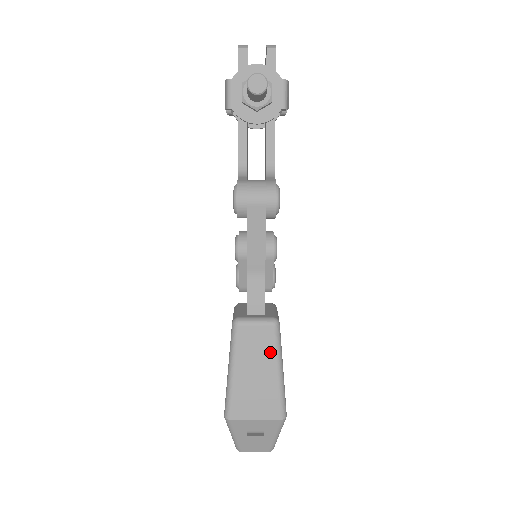
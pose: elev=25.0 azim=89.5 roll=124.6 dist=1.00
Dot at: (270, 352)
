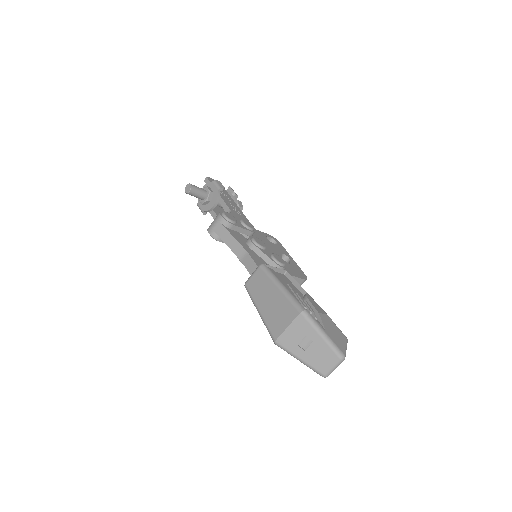
Dot at: (267, 281)
